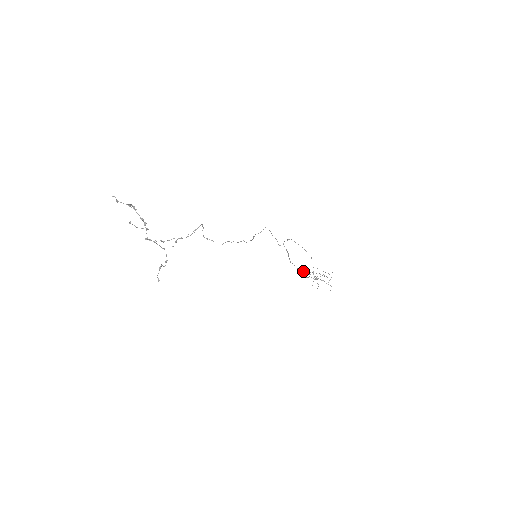
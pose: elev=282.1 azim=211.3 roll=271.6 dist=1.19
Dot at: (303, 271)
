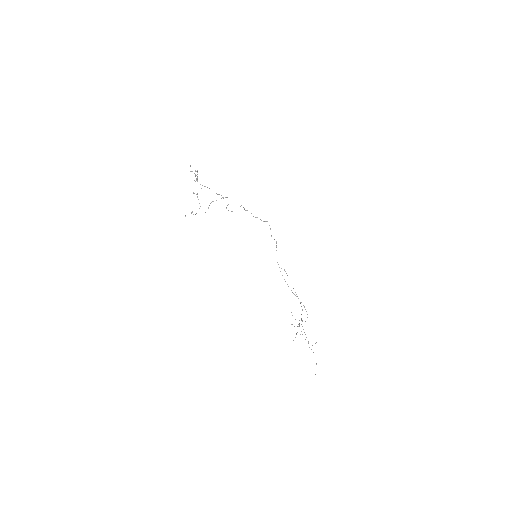
Dot at: occluded
